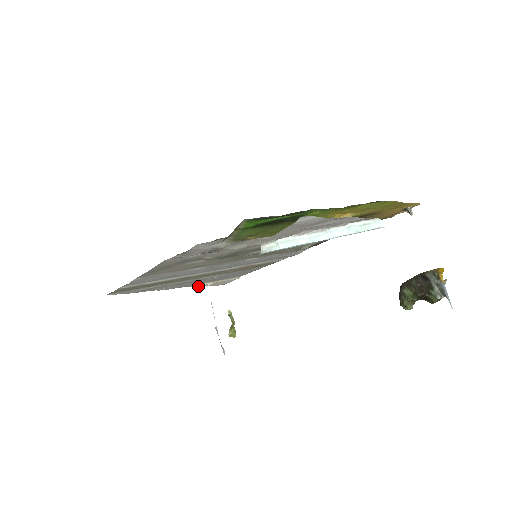
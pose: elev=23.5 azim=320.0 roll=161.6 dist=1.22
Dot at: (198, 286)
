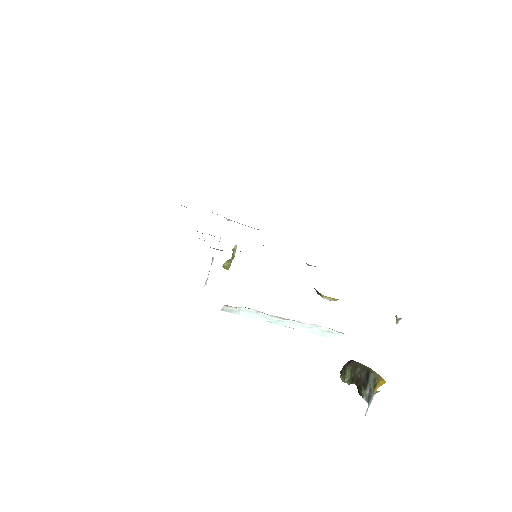
Dot at: occluded
